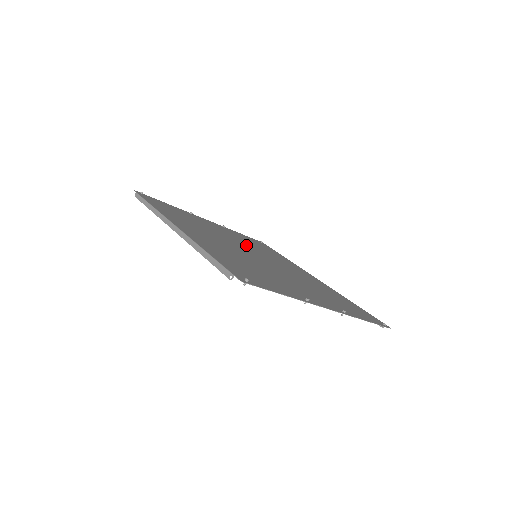
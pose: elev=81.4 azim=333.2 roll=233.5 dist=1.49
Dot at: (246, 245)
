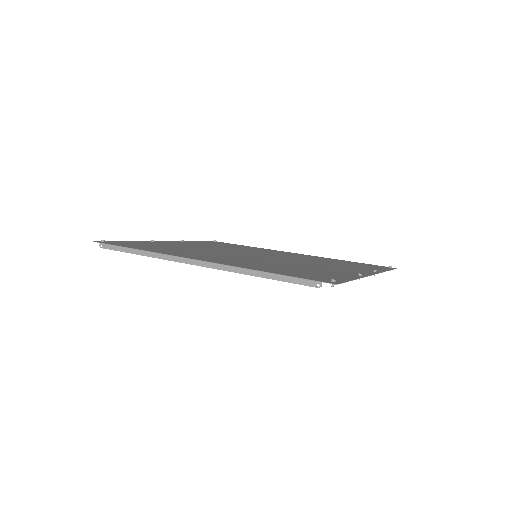
Dot at: (229, 250)
